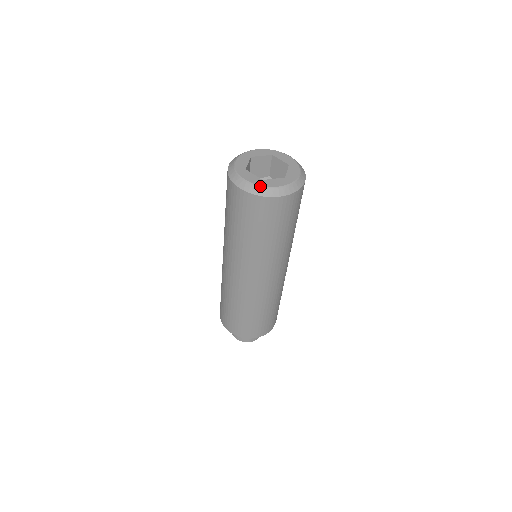
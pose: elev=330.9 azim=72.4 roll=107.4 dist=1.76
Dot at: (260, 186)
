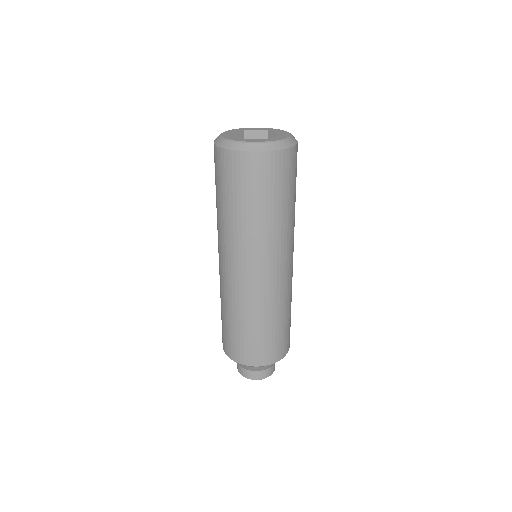
Dot at: (236, 141)
